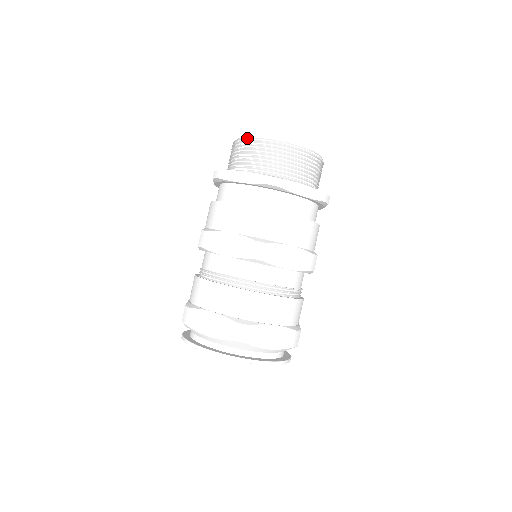
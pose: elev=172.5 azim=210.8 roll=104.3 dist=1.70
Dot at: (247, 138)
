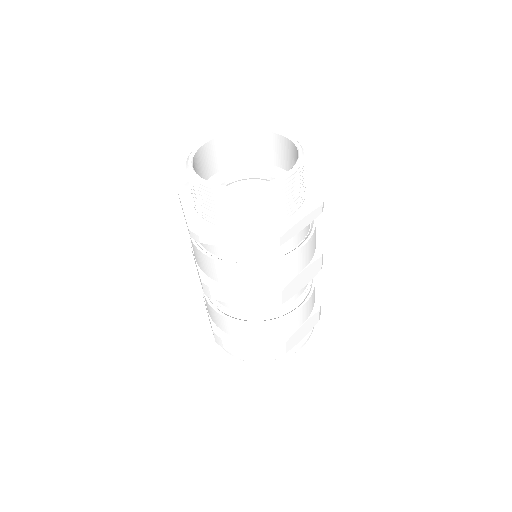
Dot at: (213, 189)
